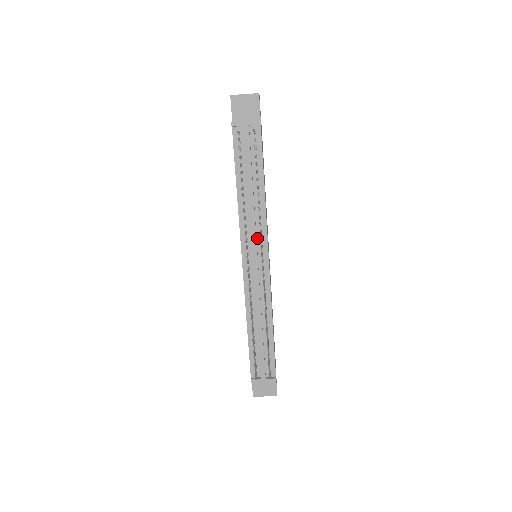
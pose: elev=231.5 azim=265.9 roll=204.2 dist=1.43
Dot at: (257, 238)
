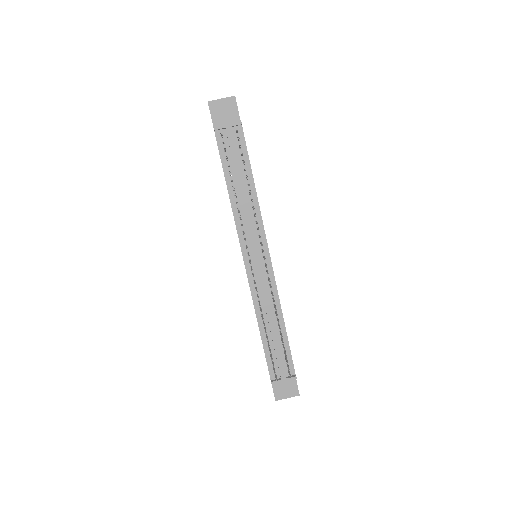
Dot at: (255, 236)
